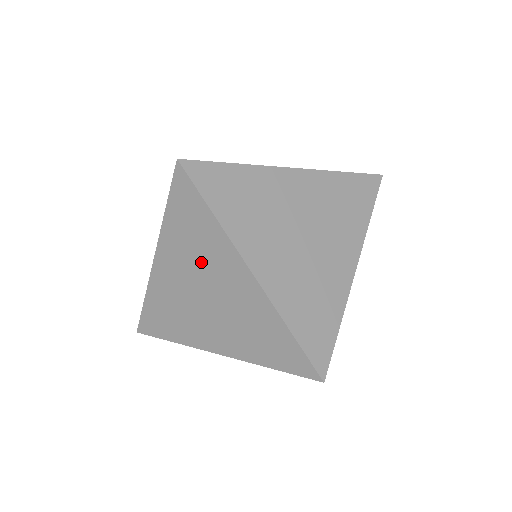
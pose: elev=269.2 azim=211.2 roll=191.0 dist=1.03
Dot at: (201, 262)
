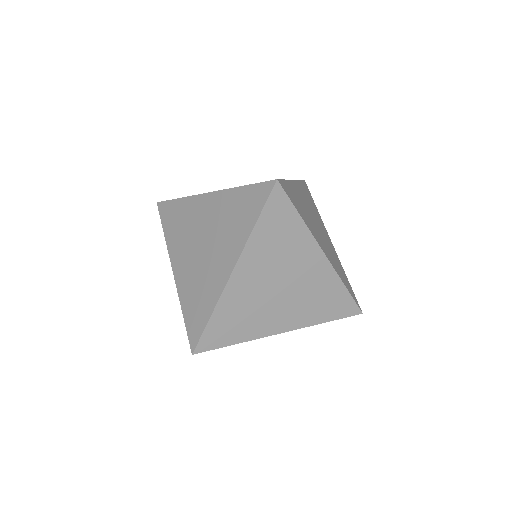
Dot at: occluded
